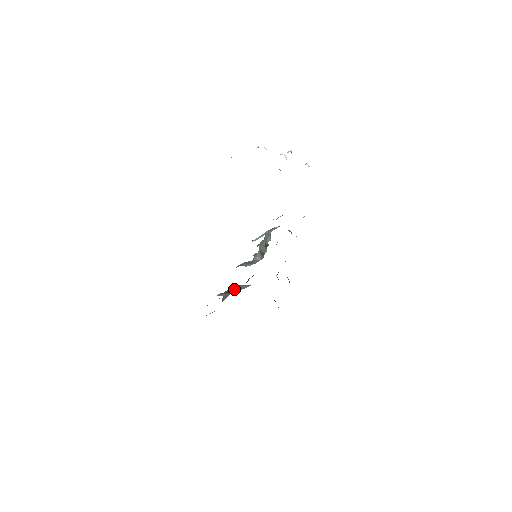
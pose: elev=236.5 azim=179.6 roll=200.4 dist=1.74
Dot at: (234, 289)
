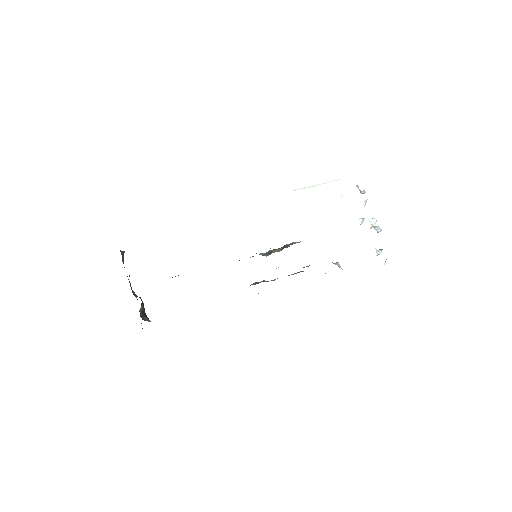
Dot at: occluded
